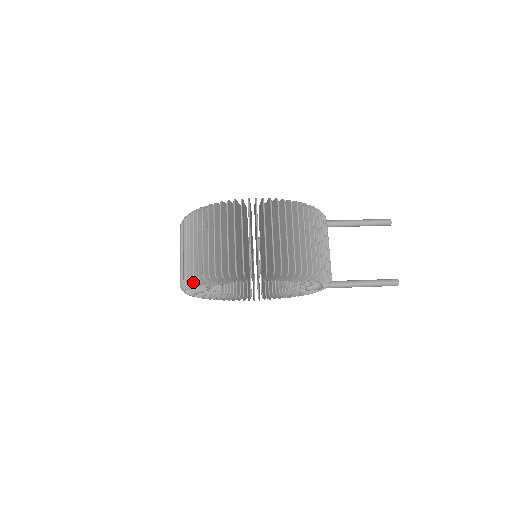
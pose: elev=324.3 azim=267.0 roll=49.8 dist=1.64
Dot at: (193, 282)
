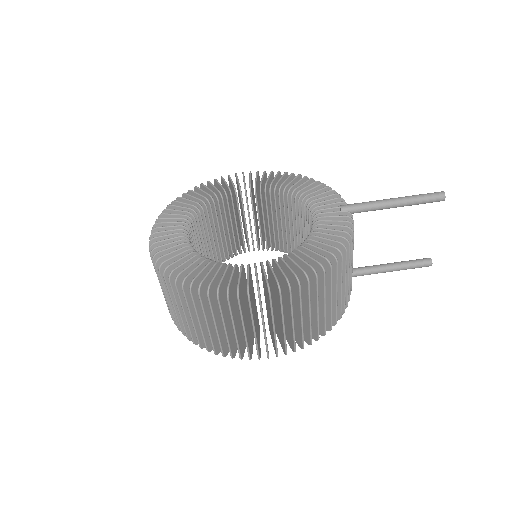
Dot at: occluded
